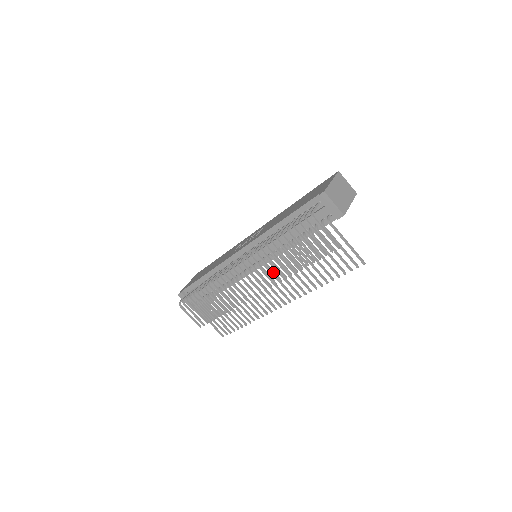
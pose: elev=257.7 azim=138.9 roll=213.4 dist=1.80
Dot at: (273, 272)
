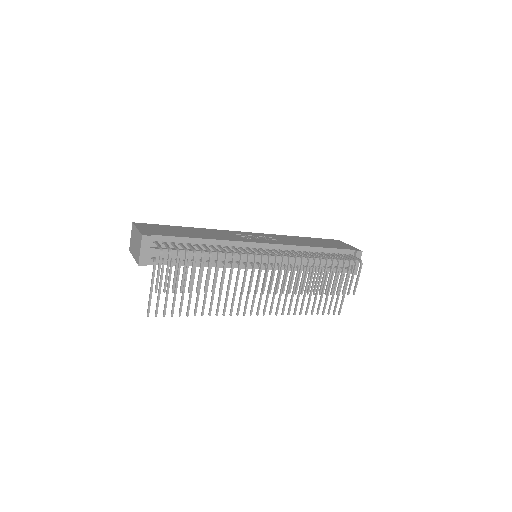
Dot at: occluded
